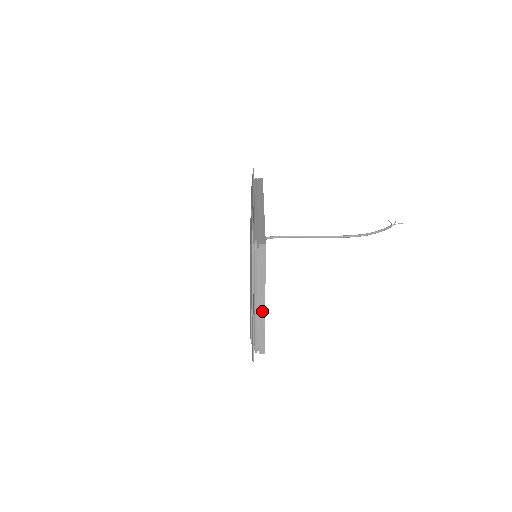
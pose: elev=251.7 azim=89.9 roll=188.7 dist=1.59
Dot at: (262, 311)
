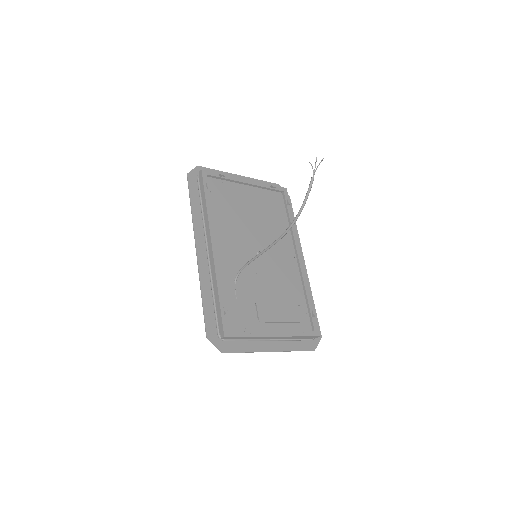
Dot at: (281, 337)
